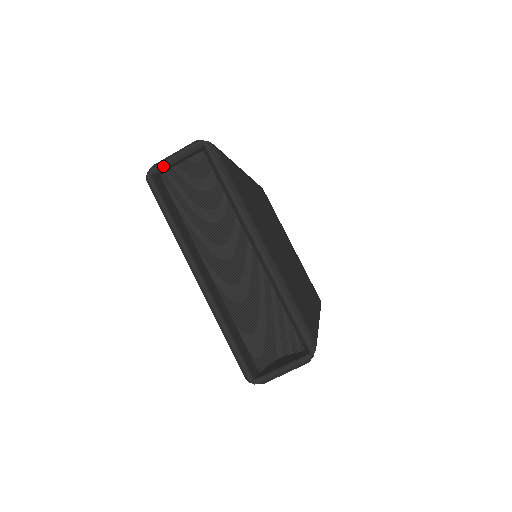
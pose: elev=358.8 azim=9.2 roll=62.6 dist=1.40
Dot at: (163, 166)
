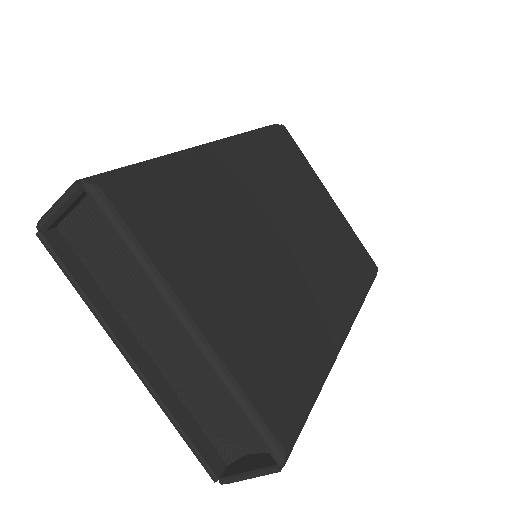
Dot at: (49, 221)
